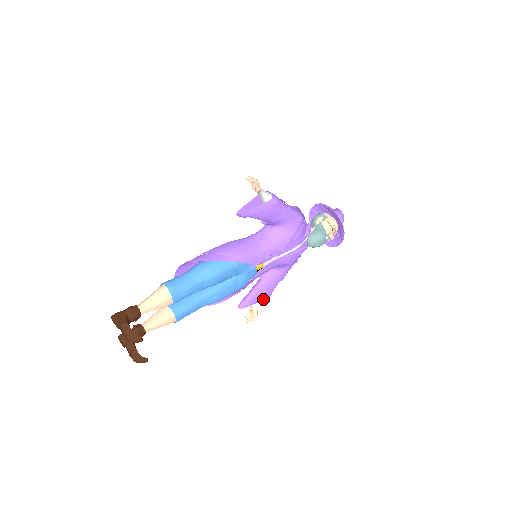
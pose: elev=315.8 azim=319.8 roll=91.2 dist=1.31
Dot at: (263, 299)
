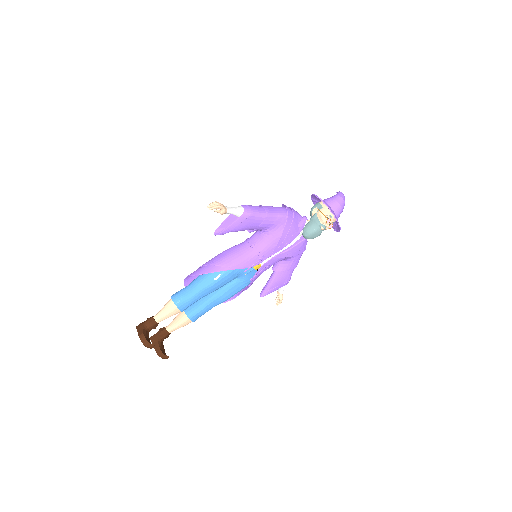
Dot at: (282, 285)
